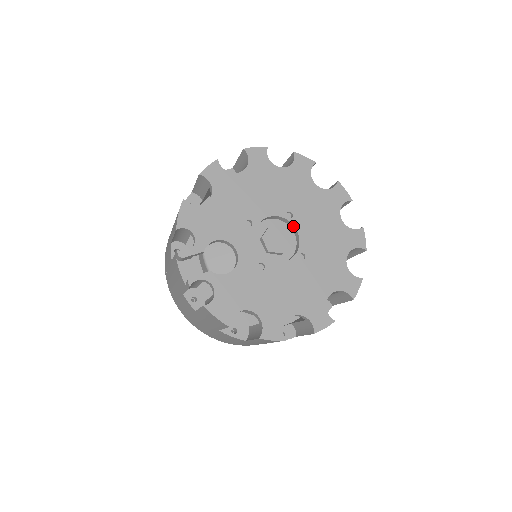
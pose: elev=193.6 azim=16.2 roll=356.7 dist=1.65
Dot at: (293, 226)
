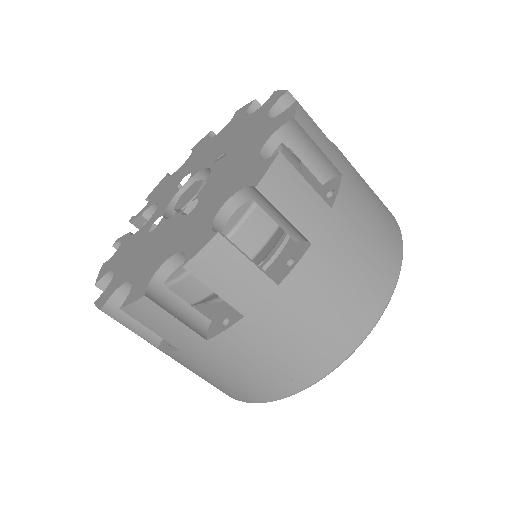
Dot at: occluded
